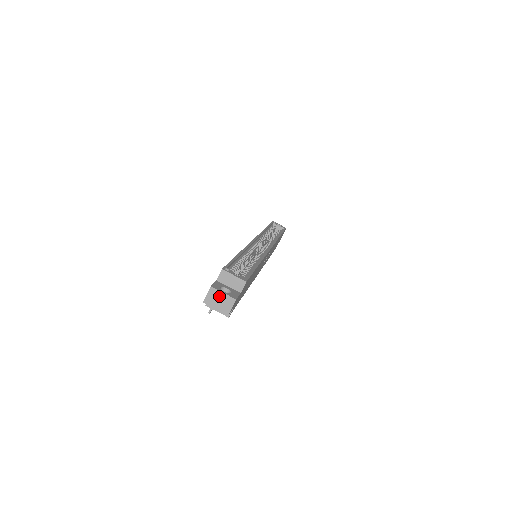
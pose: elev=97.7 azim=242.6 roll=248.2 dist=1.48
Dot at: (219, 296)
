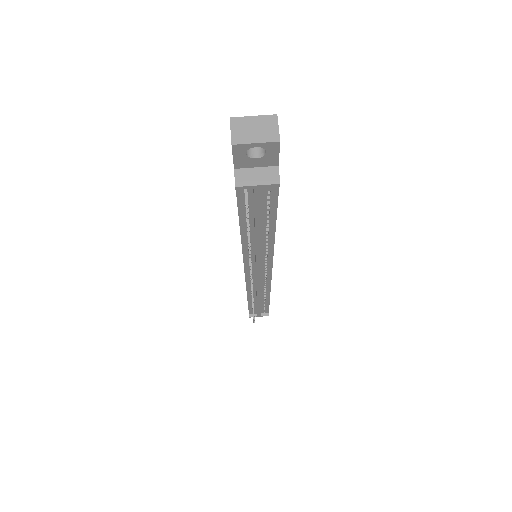
Dot at: (250, 123)
